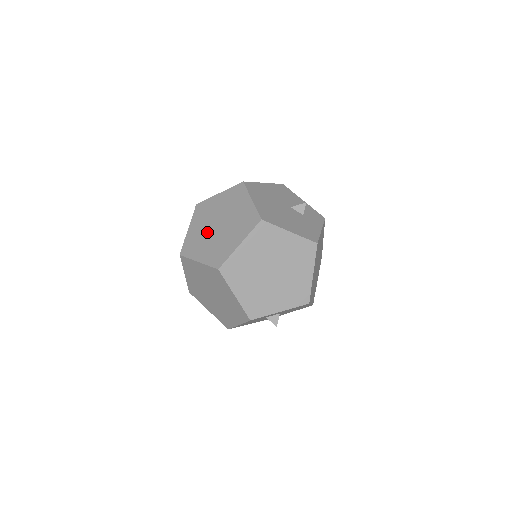
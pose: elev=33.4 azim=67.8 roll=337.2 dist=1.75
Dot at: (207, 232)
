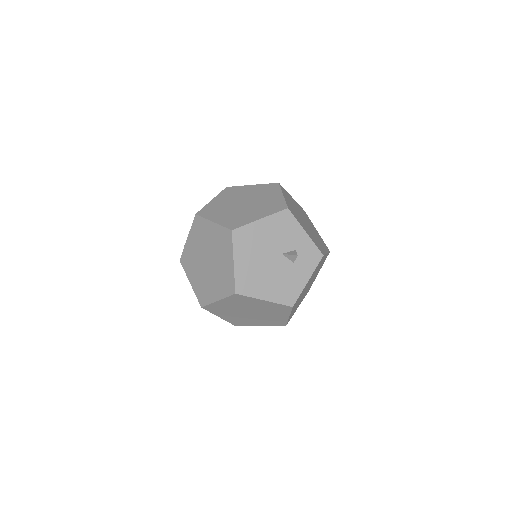
Dot at: (199, 259)
